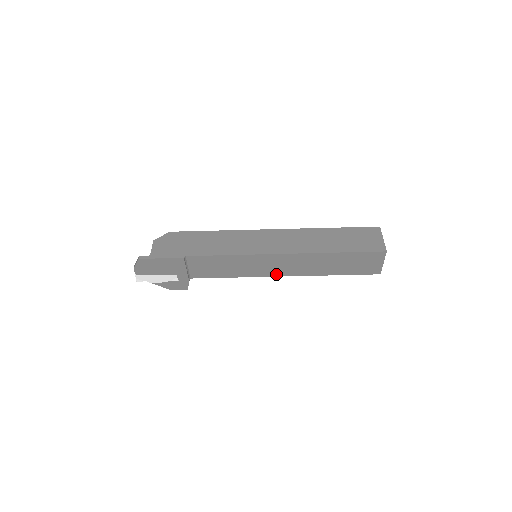
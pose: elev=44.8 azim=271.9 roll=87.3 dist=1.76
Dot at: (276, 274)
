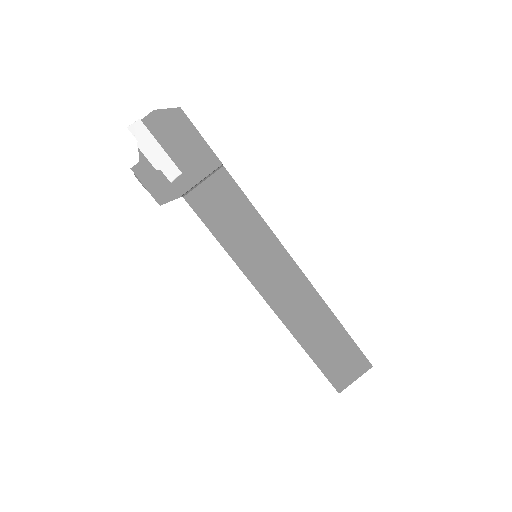
Dot at: (264, 291)
